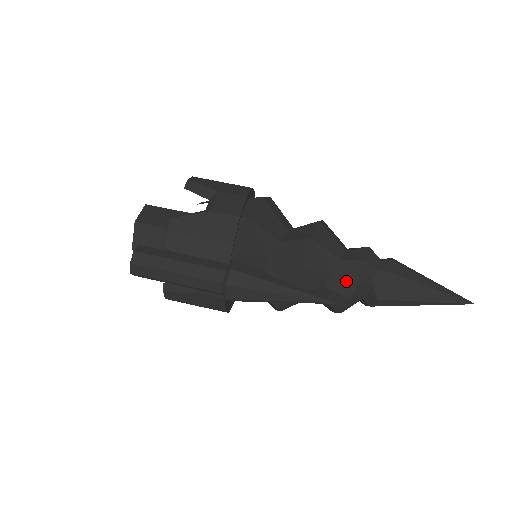
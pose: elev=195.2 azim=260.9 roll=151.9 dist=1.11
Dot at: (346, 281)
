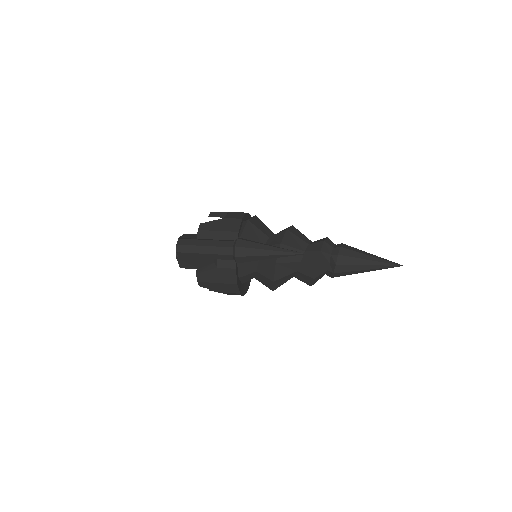
Dot at: (313, 253)
